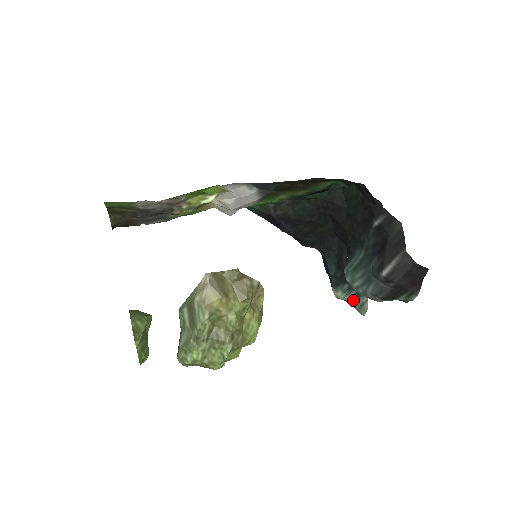
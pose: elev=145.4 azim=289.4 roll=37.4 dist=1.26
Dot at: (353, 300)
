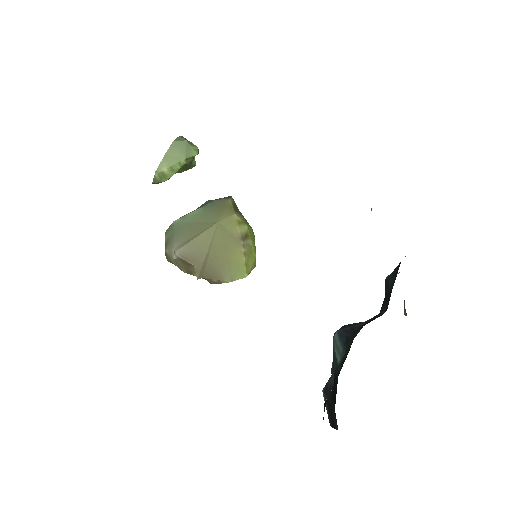
Dot at: occluded
